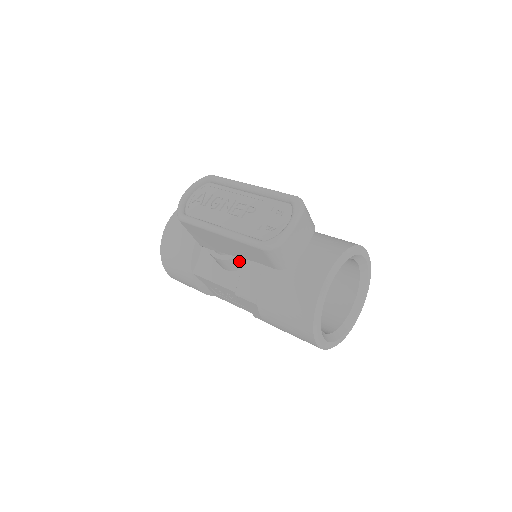
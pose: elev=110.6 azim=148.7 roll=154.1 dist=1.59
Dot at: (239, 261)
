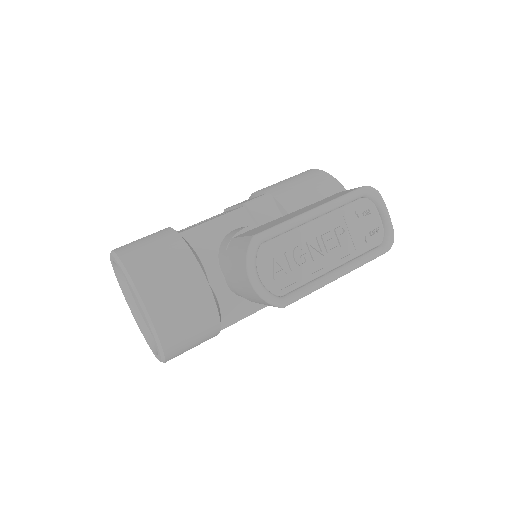
Dot at: occluded
